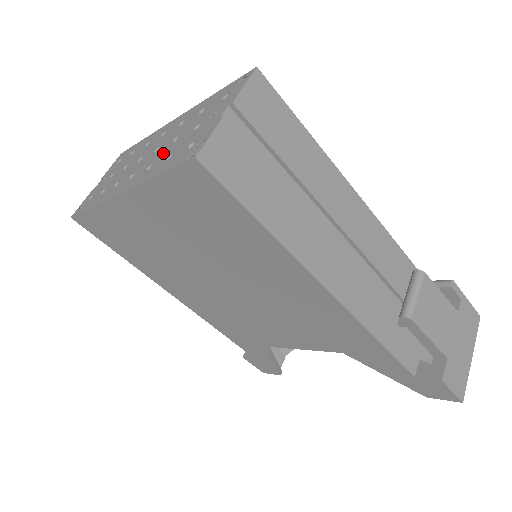
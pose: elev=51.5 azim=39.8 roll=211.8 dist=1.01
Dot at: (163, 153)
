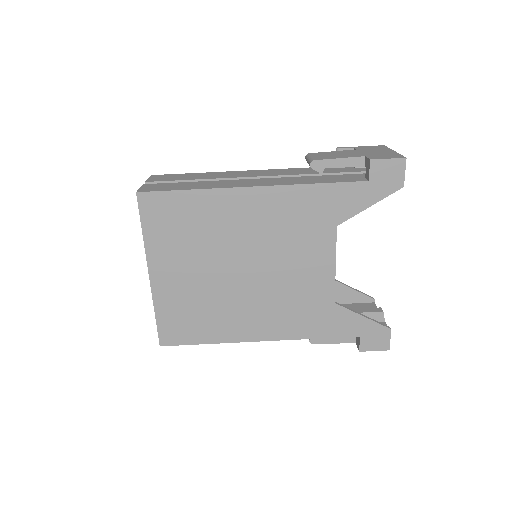
Dot at: occluded
